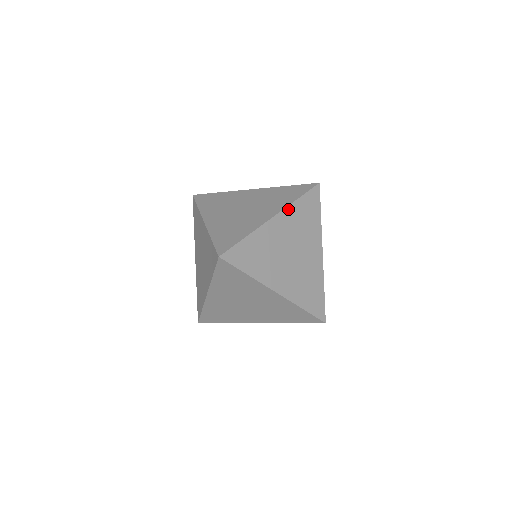
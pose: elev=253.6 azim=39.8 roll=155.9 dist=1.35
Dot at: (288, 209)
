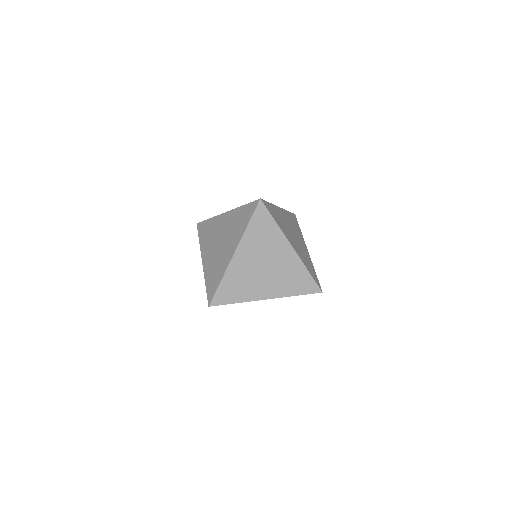
Dot at: (243, 240)
